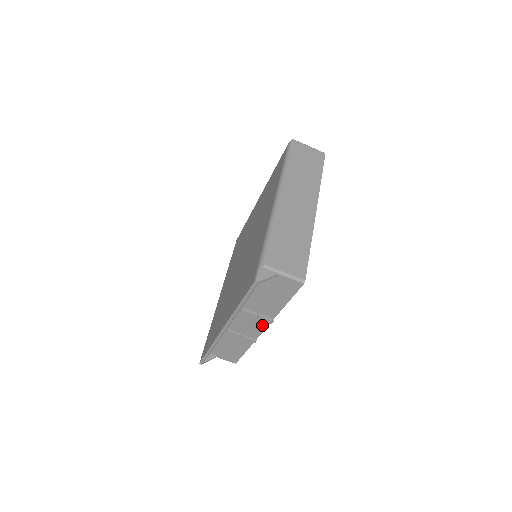
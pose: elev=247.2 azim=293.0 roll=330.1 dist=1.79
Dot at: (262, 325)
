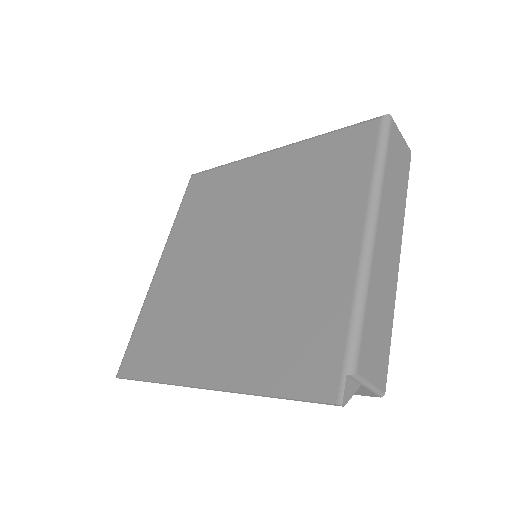
Dot at: occluded
